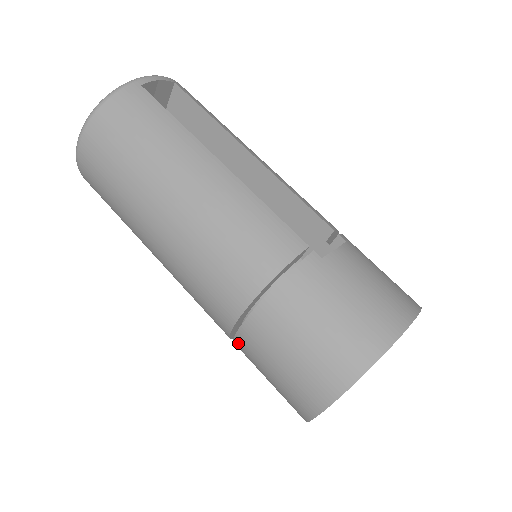
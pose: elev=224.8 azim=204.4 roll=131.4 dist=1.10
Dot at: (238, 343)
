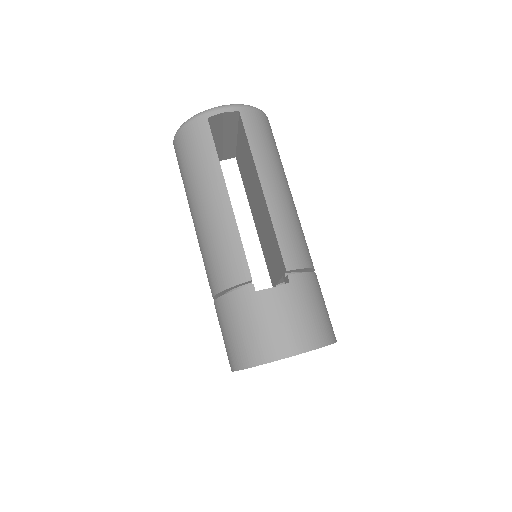
Dot at: occluded
